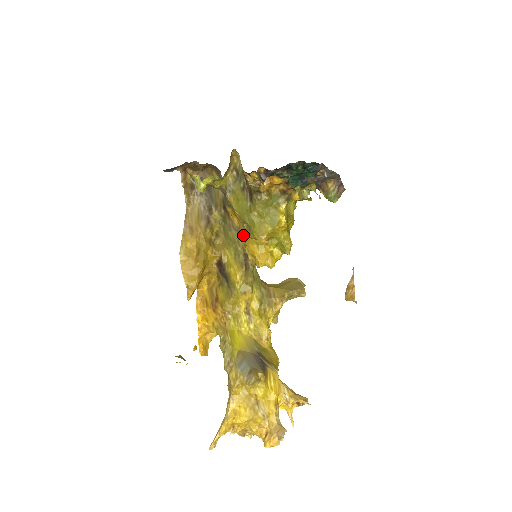
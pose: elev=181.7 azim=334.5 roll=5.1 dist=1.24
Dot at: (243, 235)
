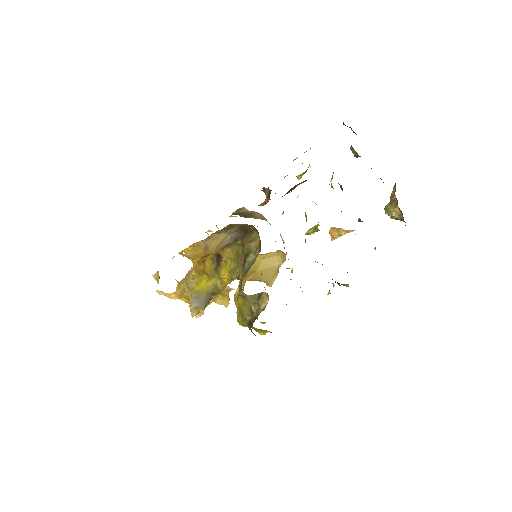
Dot at: (243, 281)
